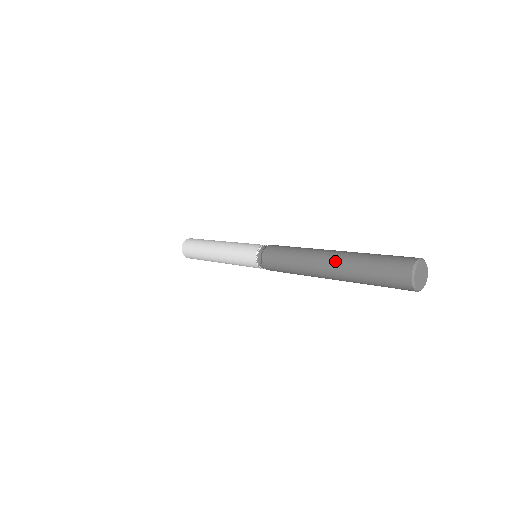
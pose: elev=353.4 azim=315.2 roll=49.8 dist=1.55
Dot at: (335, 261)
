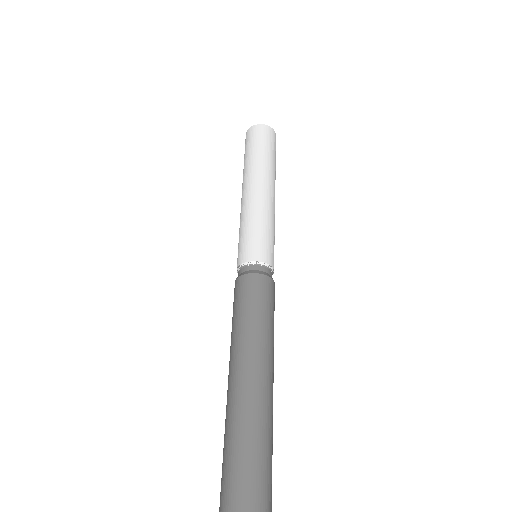
Dot at: (245, 418)
